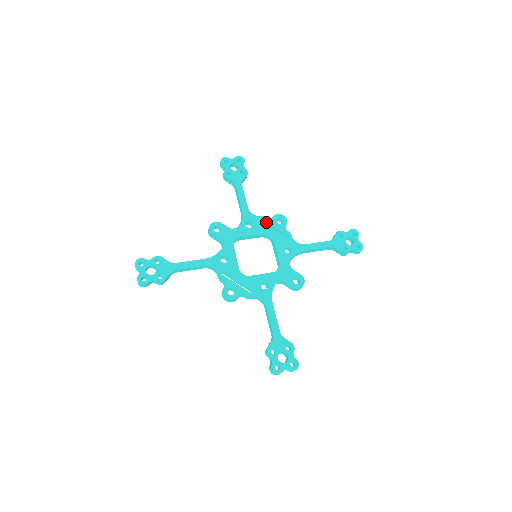
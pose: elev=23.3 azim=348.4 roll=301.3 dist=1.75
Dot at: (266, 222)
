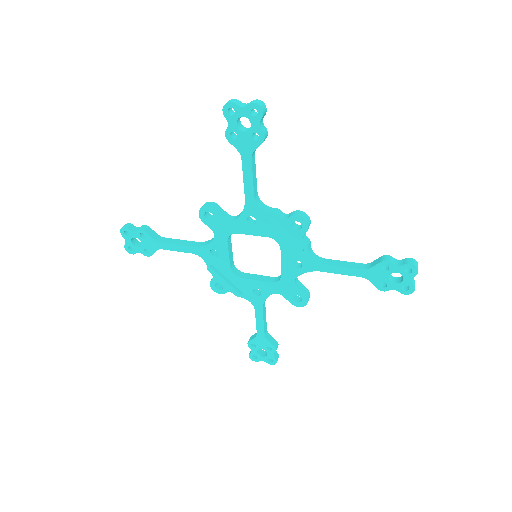
Dot at: (277, 221)
